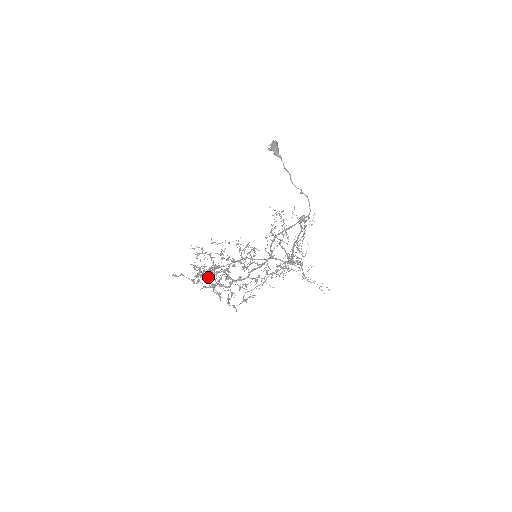
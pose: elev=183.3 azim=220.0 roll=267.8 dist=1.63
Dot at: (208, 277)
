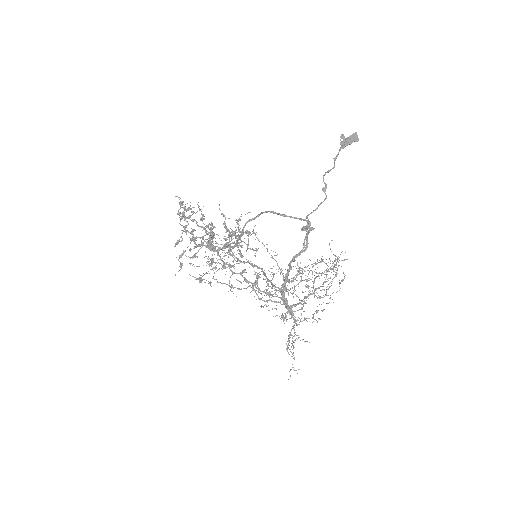
Dot at: occluded
